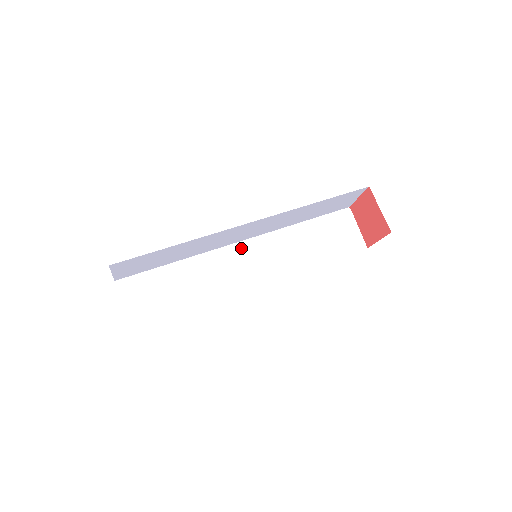
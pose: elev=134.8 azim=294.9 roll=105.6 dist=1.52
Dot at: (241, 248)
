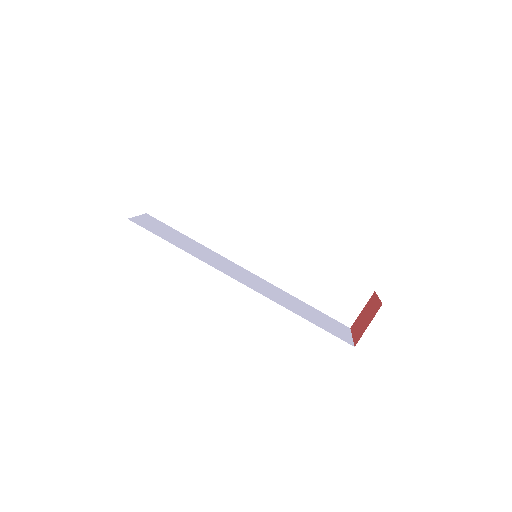
Dot at: (263, 236)
